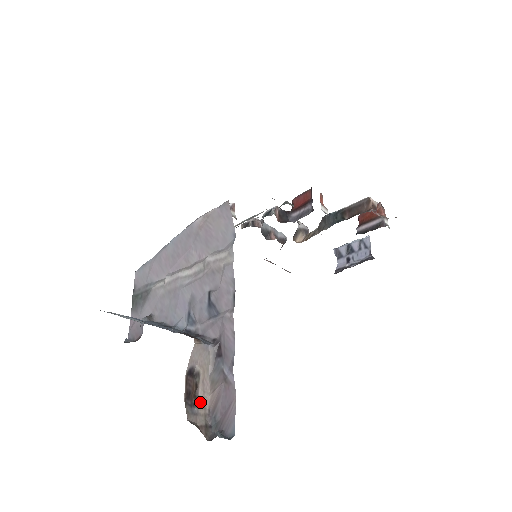
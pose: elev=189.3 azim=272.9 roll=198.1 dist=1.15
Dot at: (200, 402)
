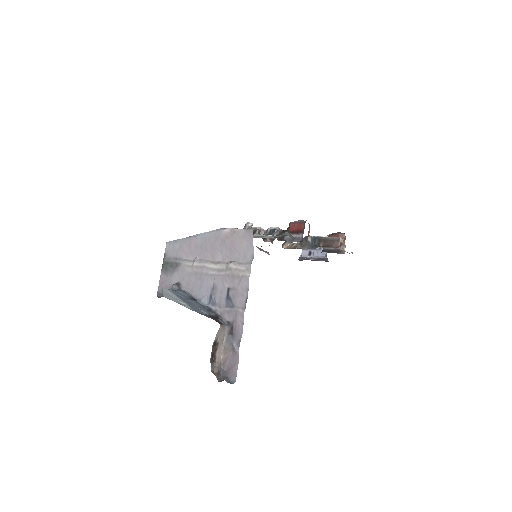
Dot at: (217, 359)
